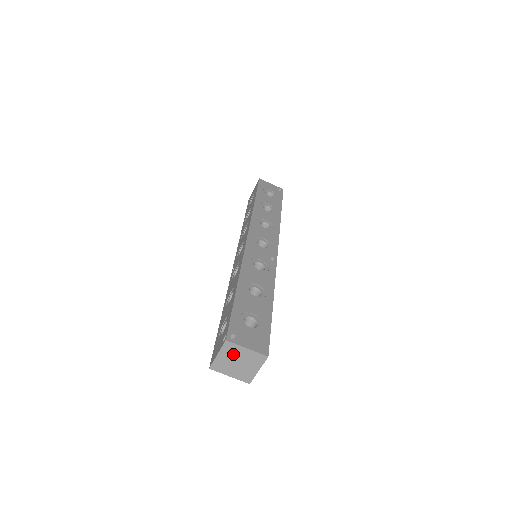
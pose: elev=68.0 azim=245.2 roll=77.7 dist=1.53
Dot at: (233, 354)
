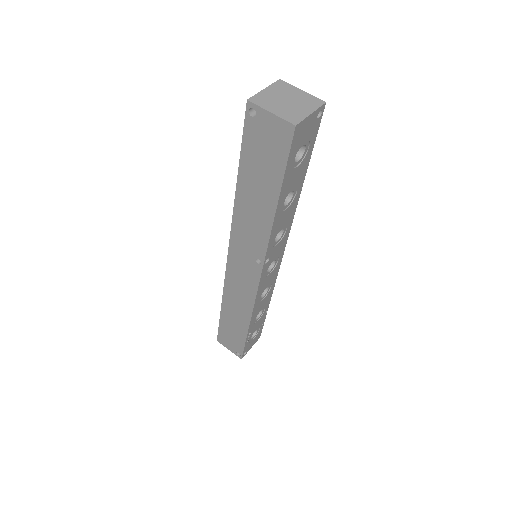
Dot at: (284, 92)
